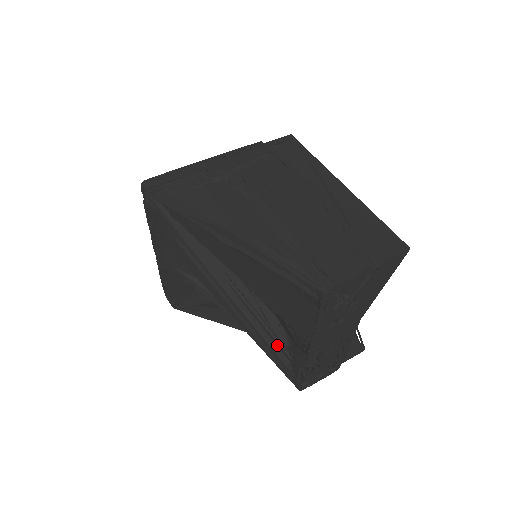
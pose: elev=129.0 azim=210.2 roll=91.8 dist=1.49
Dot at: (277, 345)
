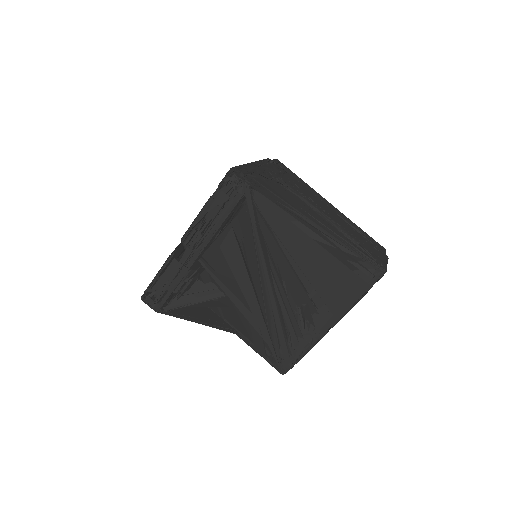
Dot at: (290, 331)
